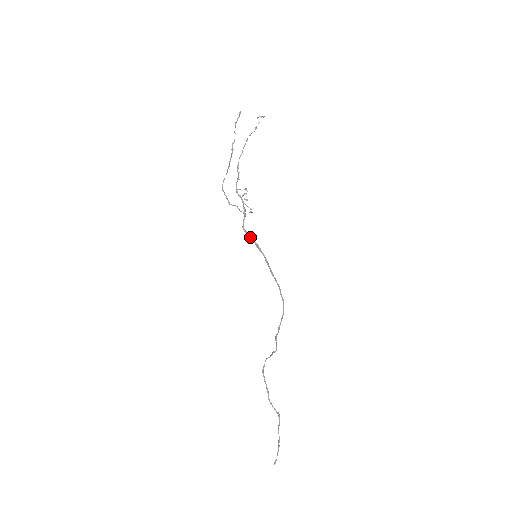
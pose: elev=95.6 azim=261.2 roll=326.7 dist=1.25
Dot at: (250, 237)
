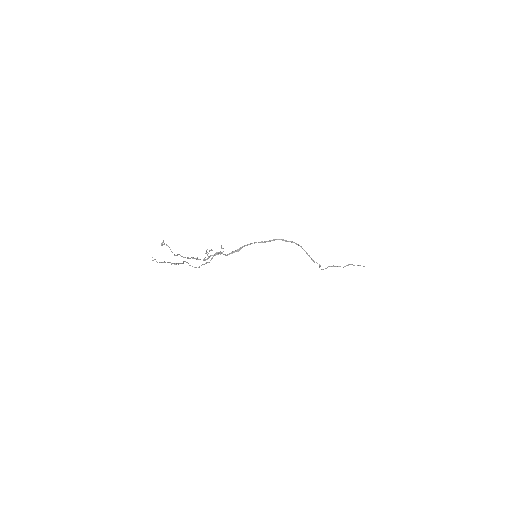
Dot at: (238, 251)
